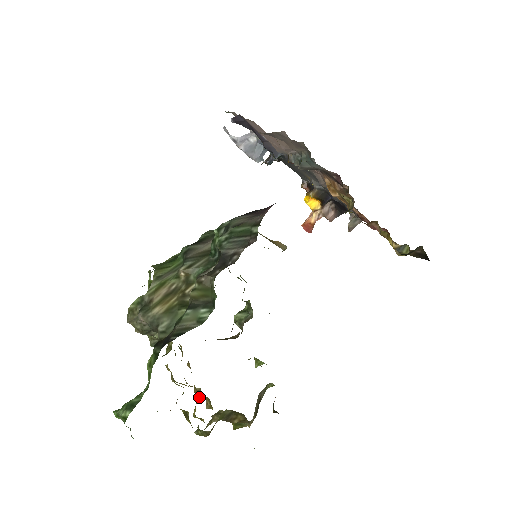
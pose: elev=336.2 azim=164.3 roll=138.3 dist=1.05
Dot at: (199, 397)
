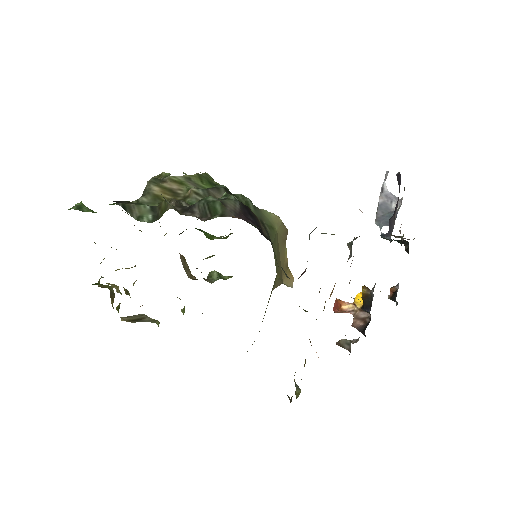
Dot at: (129, 268)
